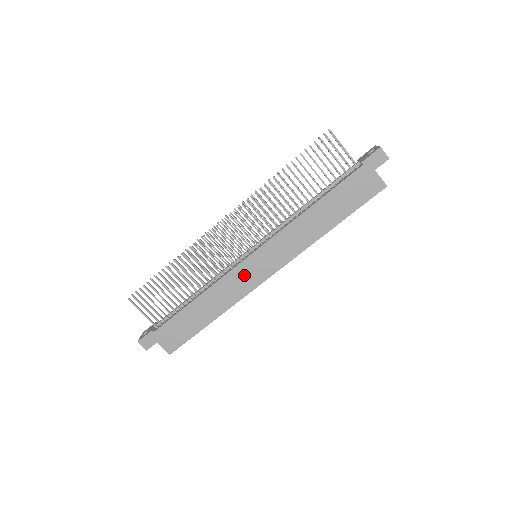
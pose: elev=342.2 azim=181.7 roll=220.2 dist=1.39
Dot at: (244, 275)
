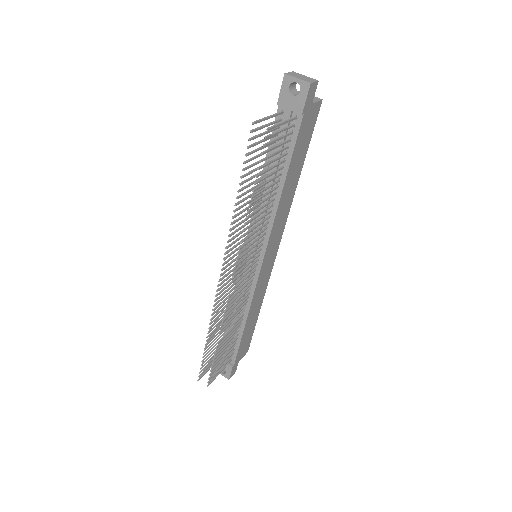
Dot at: (264, 276)
